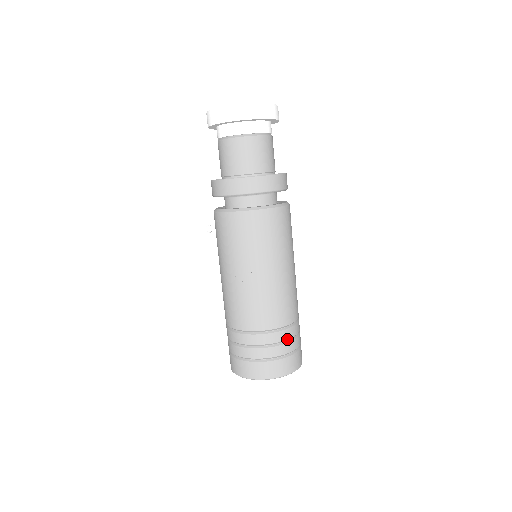
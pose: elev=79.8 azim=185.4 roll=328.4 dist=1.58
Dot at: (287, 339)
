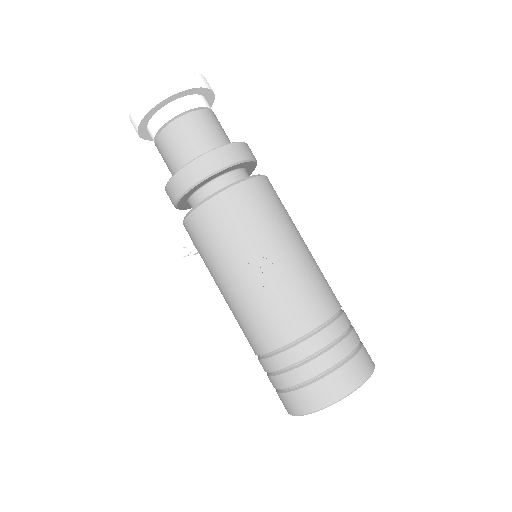
Dot at: (345, 331)
